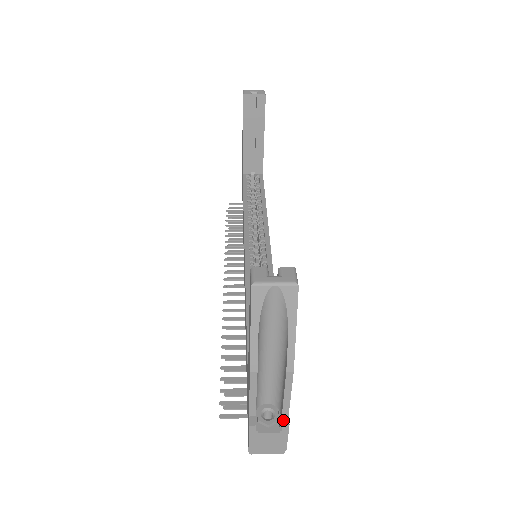
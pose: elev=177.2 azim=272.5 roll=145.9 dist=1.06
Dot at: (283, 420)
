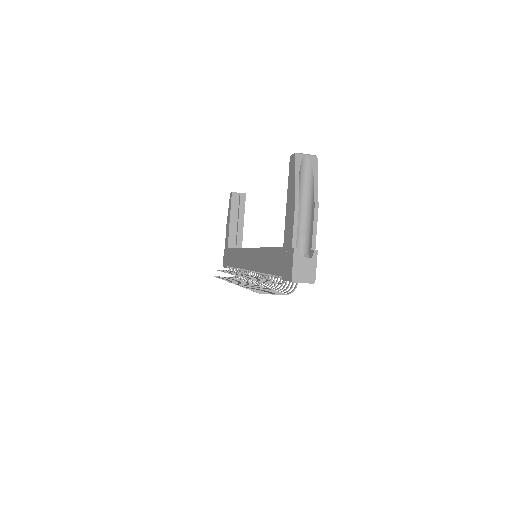
Dot at: (313, 249)
